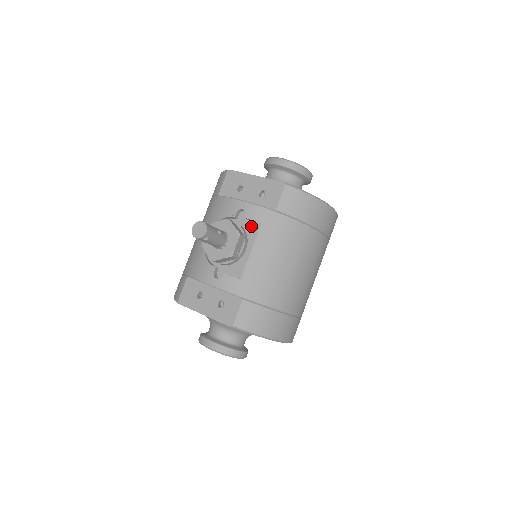
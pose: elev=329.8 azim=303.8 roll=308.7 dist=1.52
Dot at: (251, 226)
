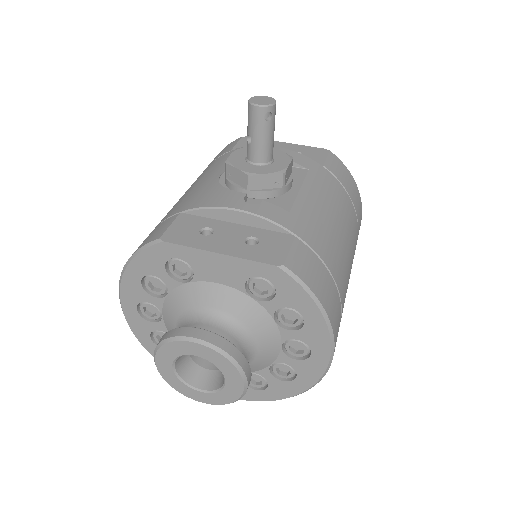
Dot at: (293, 170)
